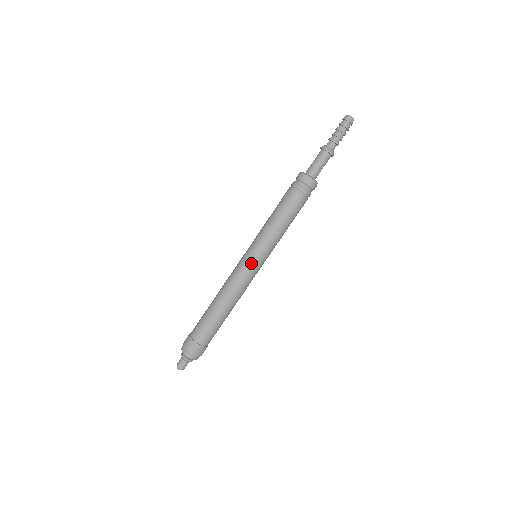
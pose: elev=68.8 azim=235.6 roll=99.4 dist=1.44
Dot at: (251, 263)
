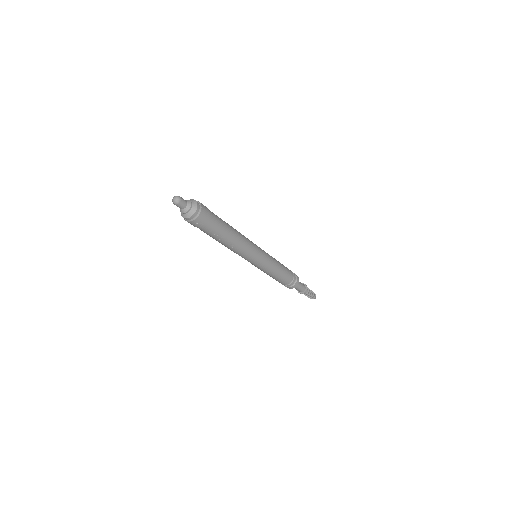
Dot at: (260, 248)
